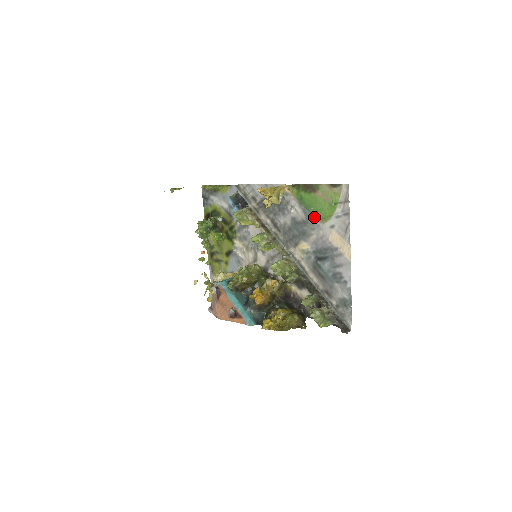
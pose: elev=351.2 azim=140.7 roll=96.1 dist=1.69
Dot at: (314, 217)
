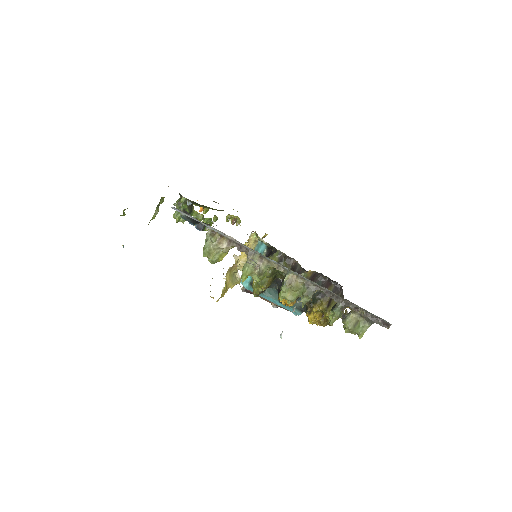
Dot at: occluded
